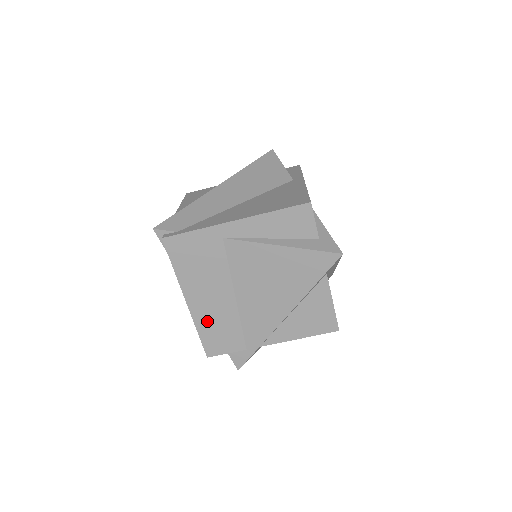
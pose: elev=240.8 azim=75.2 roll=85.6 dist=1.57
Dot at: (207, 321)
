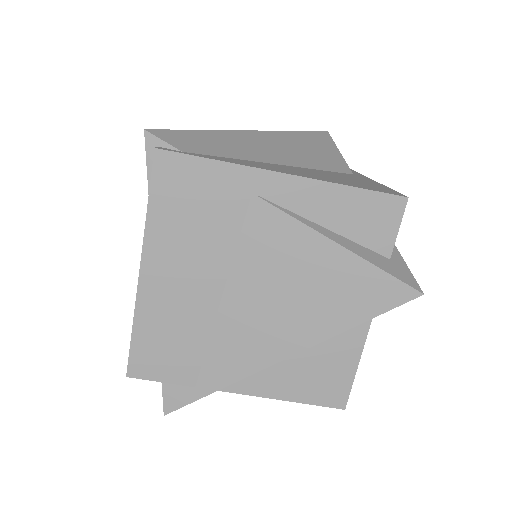
Dot at: (157, 317)
